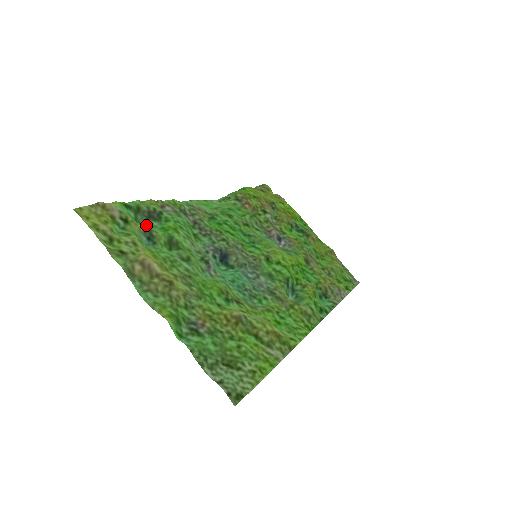
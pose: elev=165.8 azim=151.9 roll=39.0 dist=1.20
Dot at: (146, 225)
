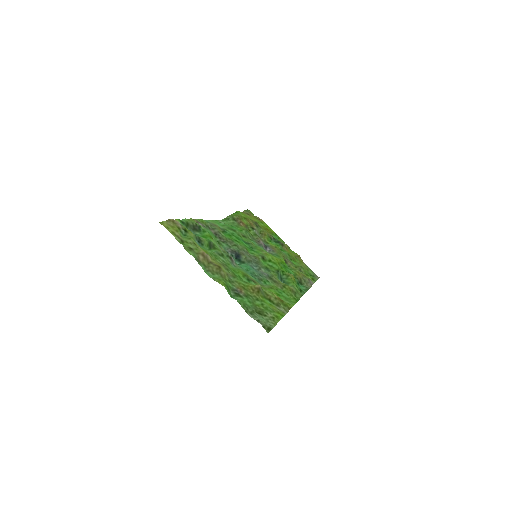
Dot at: occluded
